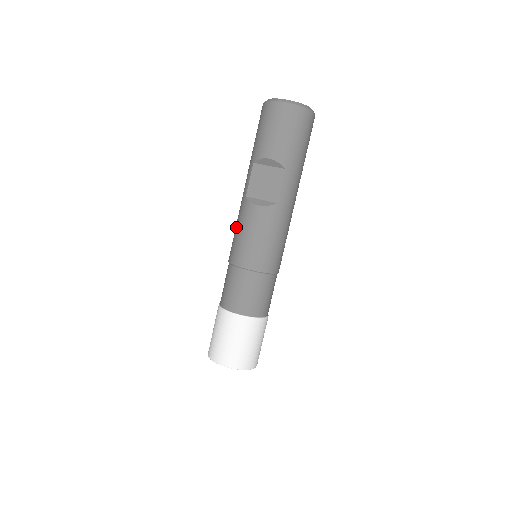
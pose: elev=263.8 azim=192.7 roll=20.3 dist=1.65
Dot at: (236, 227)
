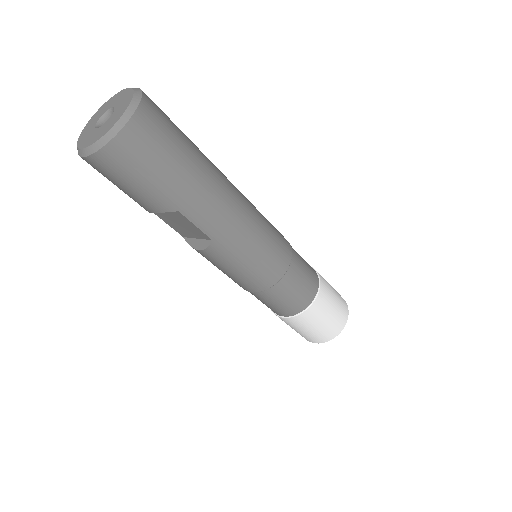
Dot at: occluded
